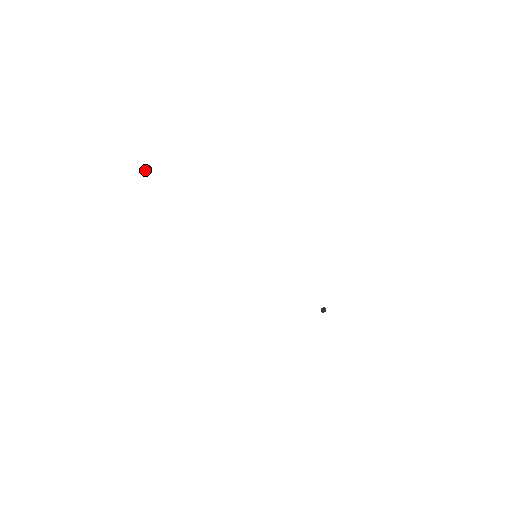
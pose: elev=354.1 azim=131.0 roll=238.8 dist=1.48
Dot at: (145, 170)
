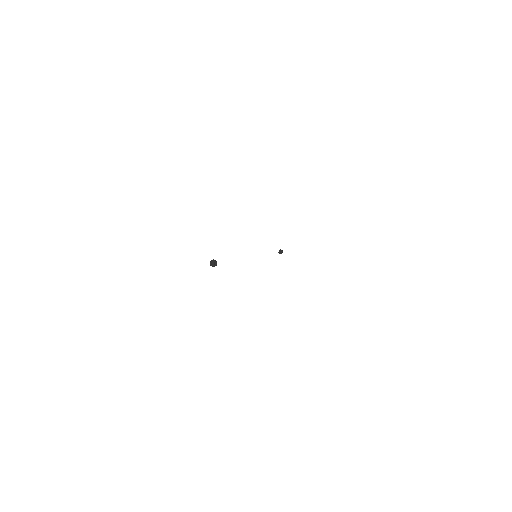
Dot at: (213, 266)
